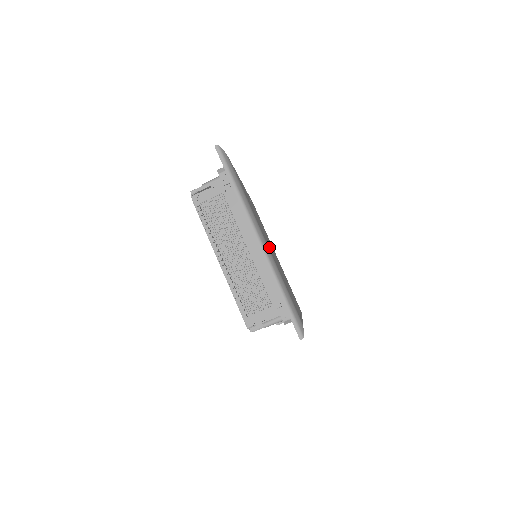
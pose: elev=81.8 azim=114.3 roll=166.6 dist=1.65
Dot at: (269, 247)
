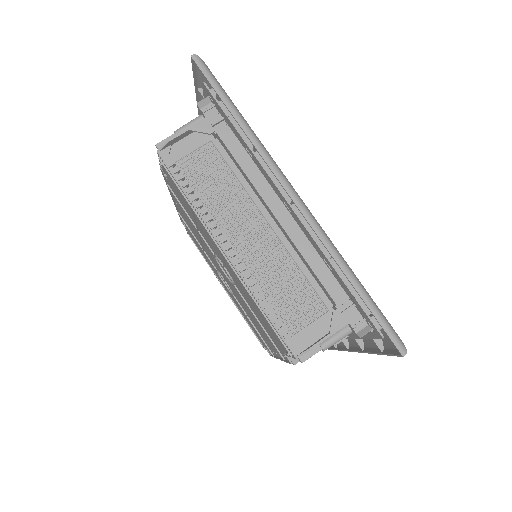
Dot at: occluded
